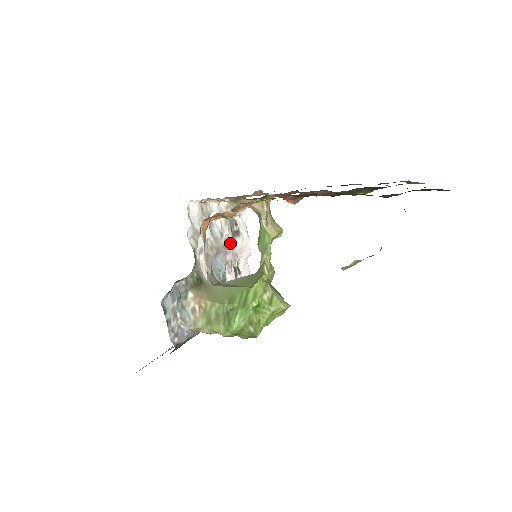
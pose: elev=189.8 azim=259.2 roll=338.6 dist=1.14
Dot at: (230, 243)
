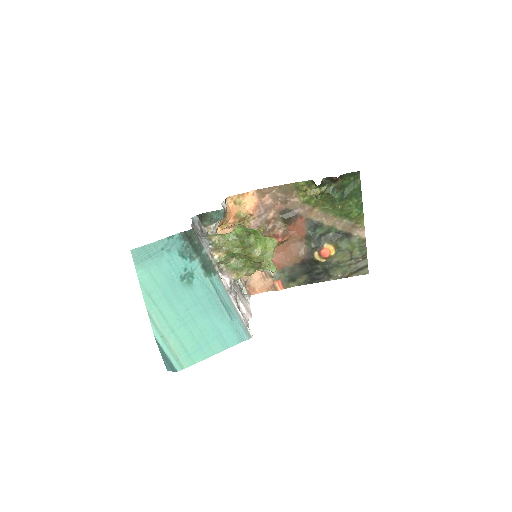
Dot at: (237, 287)
